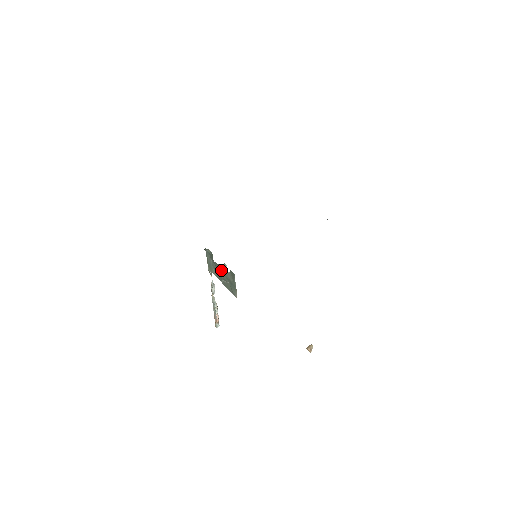
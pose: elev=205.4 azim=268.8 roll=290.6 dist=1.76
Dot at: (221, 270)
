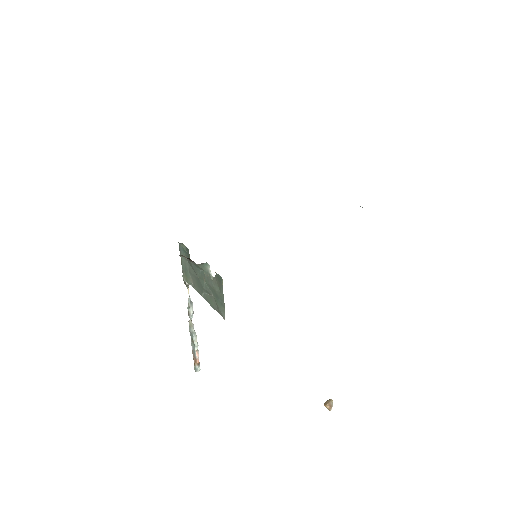
Dot at: (201, 275)
